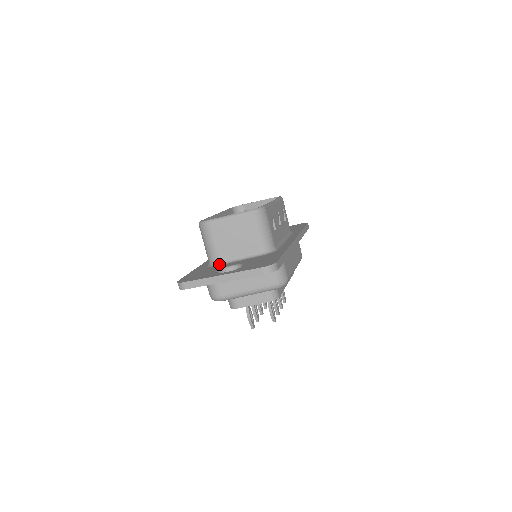
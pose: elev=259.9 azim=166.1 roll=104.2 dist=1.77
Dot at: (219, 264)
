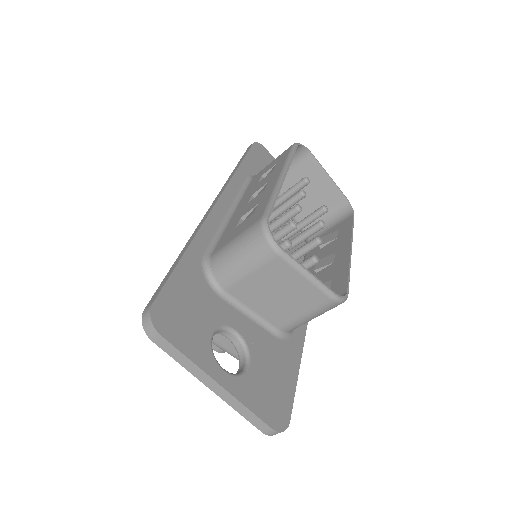
Dot at: (221, 293)
